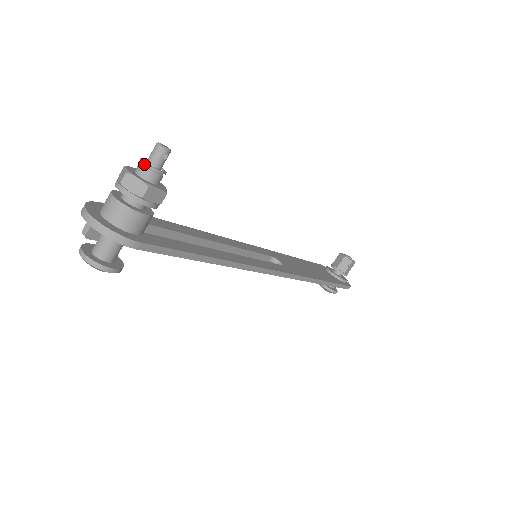
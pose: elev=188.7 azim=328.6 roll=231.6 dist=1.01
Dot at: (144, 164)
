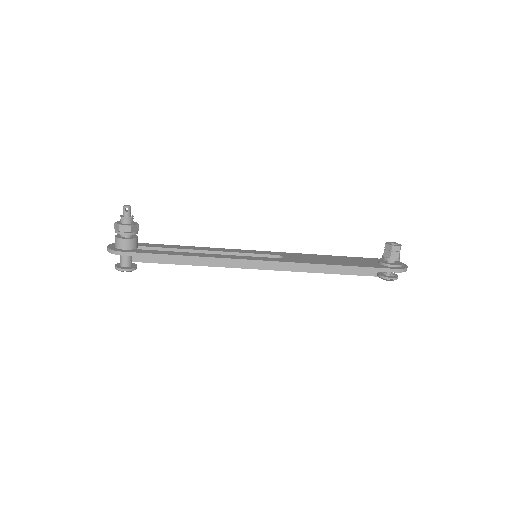
Dot at: (121, 217)
